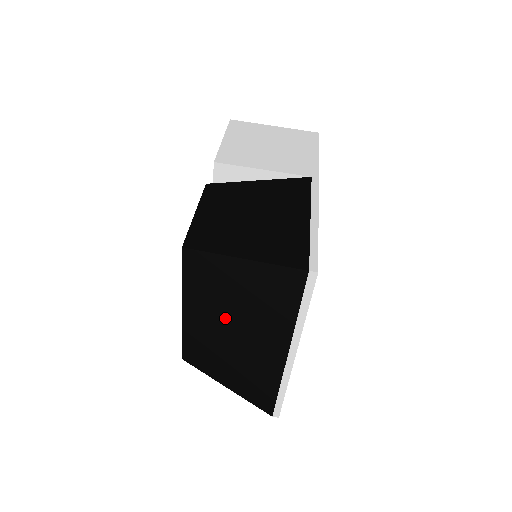
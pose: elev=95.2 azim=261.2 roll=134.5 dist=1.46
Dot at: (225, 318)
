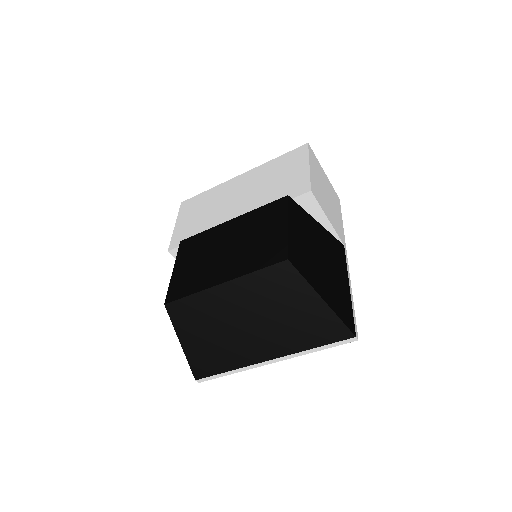
Dot at: (254, 313)
